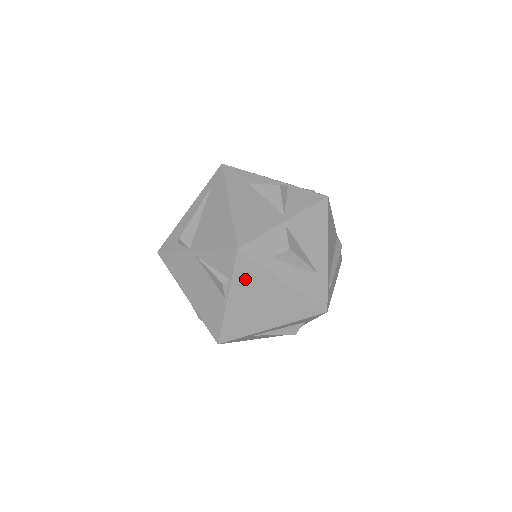
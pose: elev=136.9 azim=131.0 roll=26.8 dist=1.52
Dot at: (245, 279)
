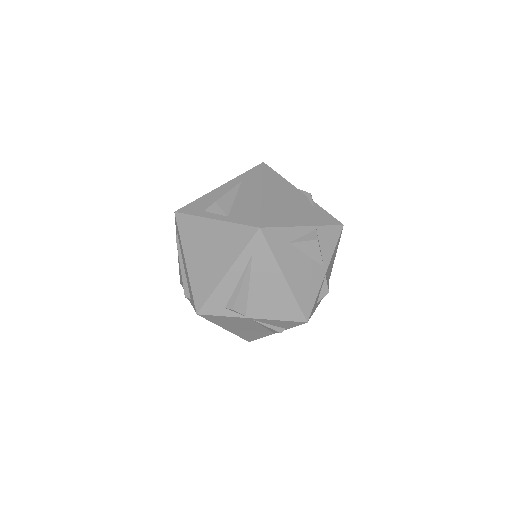
Dot at: occluded
